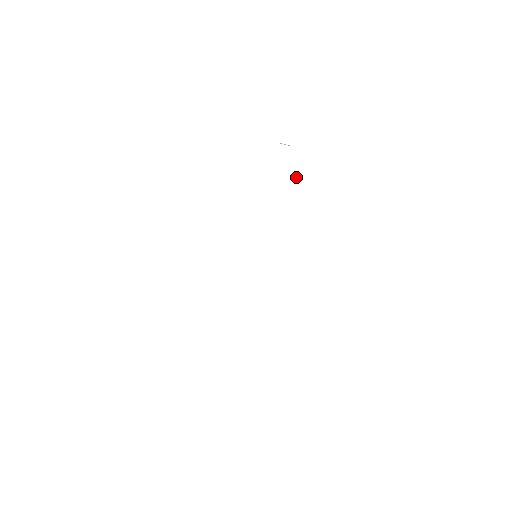
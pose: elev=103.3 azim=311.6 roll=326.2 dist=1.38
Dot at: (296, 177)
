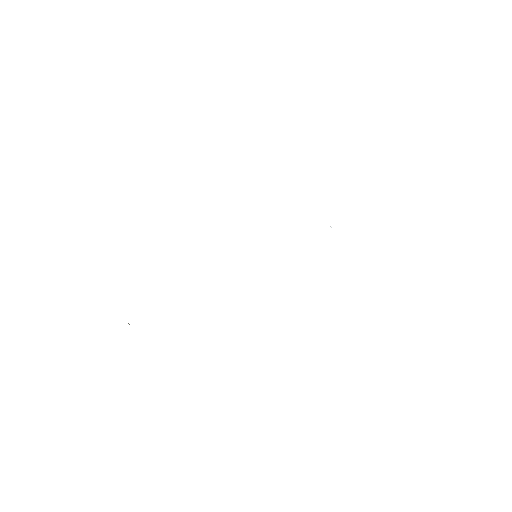
Dot at: (330, 226)
